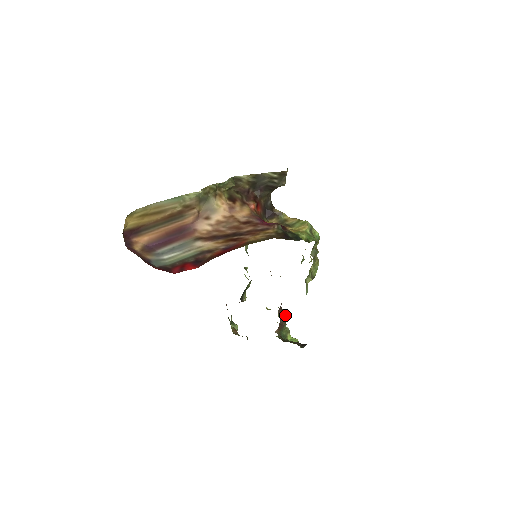
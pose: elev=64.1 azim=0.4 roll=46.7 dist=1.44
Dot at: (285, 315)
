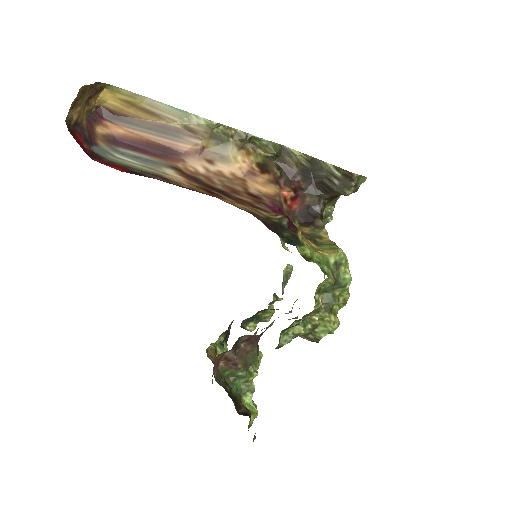
Dot at: (254, 361)
